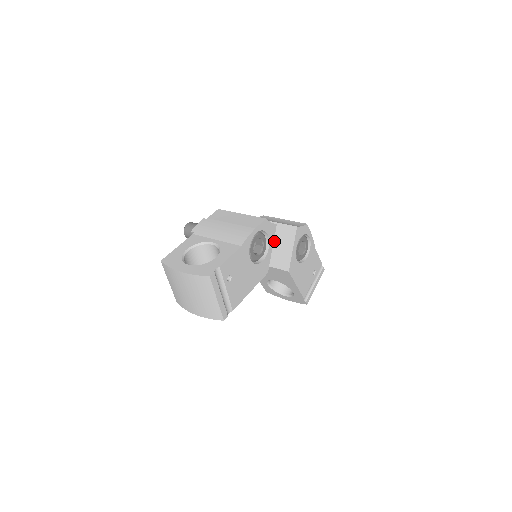
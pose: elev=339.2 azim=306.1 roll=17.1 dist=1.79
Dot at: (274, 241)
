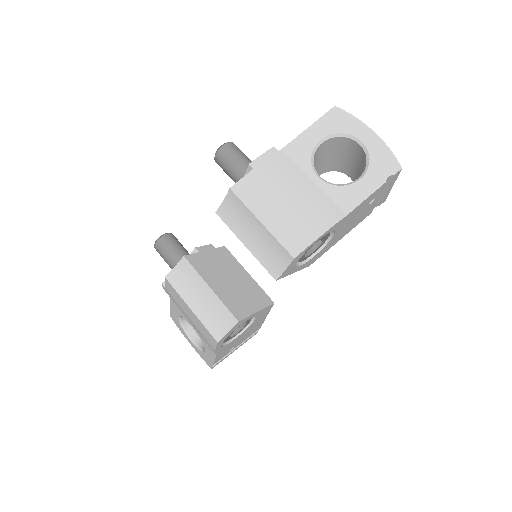
Dot at: occluded
